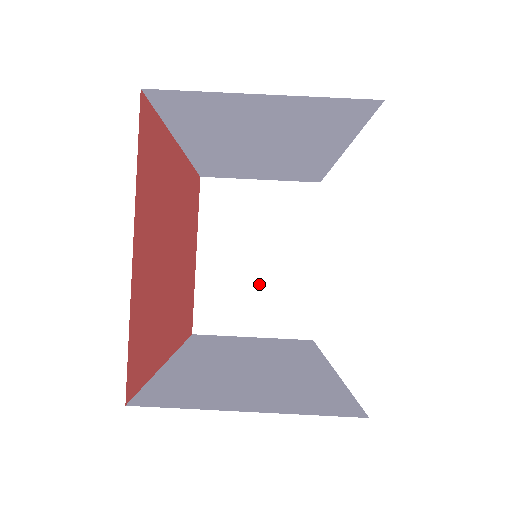
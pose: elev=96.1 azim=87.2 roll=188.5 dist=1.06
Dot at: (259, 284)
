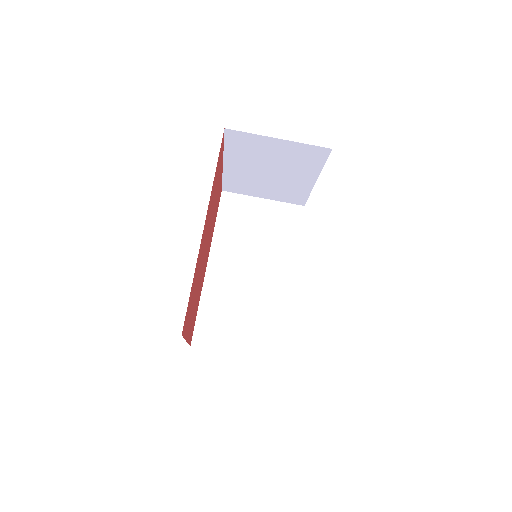
Dot at: (270, 182)
